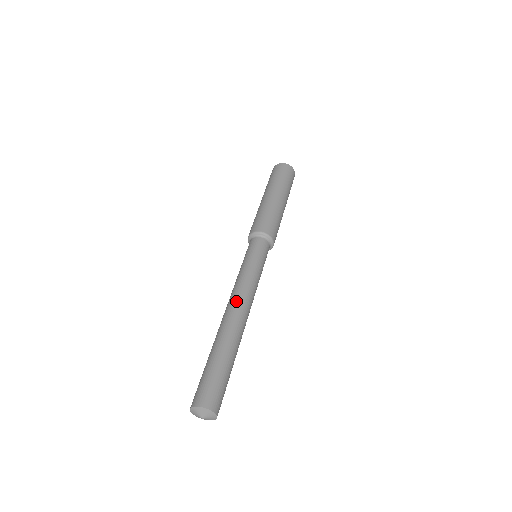
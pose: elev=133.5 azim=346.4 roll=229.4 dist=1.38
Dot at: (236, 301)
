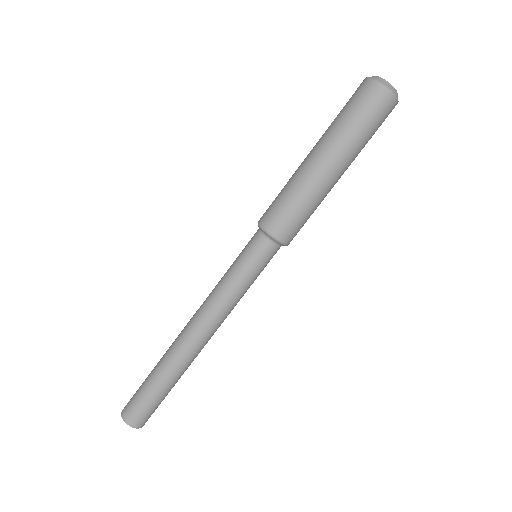
Dot at: (203, 331)
